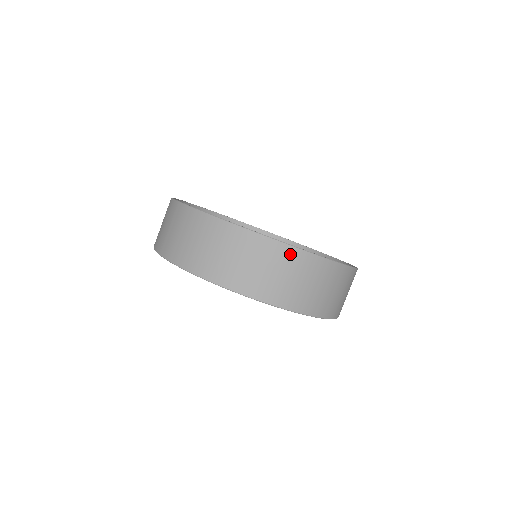
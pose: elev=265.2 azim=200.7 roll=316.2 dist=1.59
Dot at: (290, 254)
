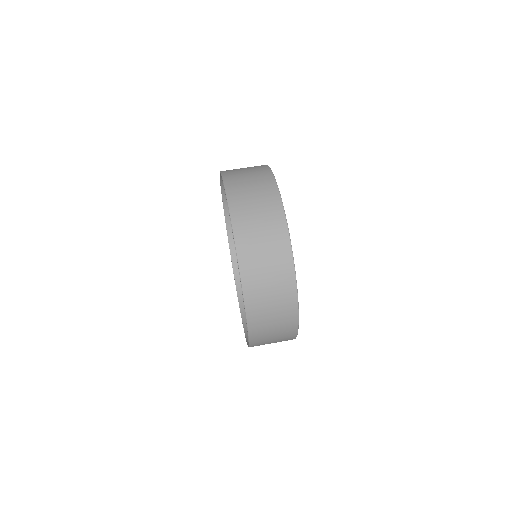
Dot at: (274, 199)
